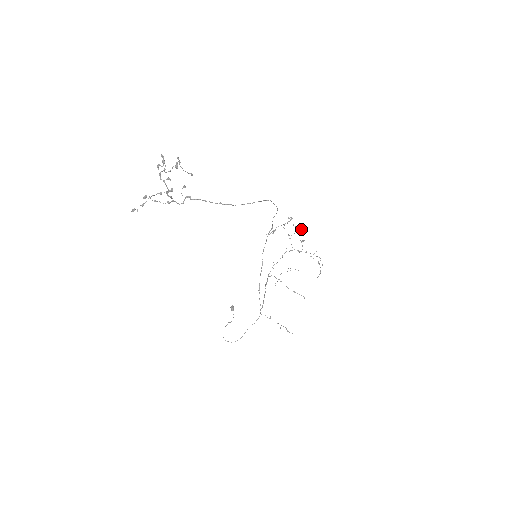
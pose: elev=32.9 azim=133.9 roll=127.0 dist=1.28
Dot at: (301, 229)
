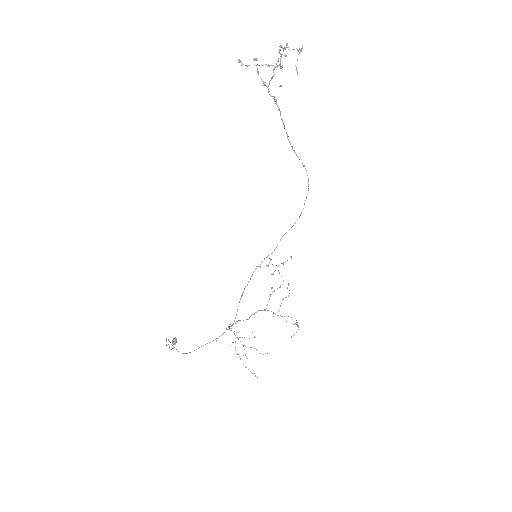
Dot at: (288, 284)
